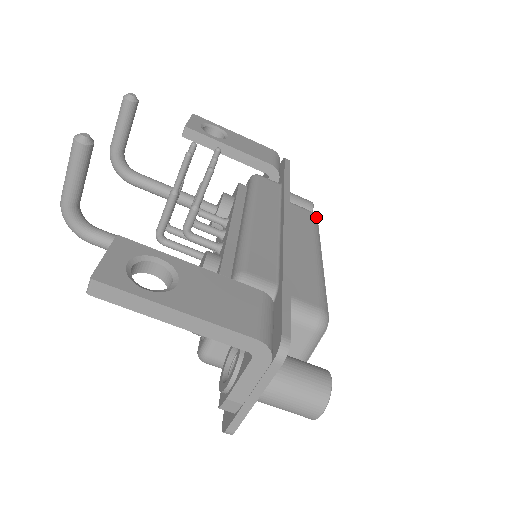
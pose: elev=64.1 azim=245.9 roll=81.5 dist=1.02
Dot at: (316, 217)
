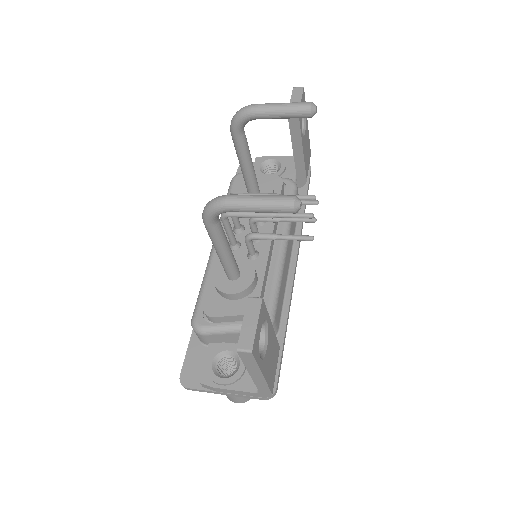
Dot at: occluded
